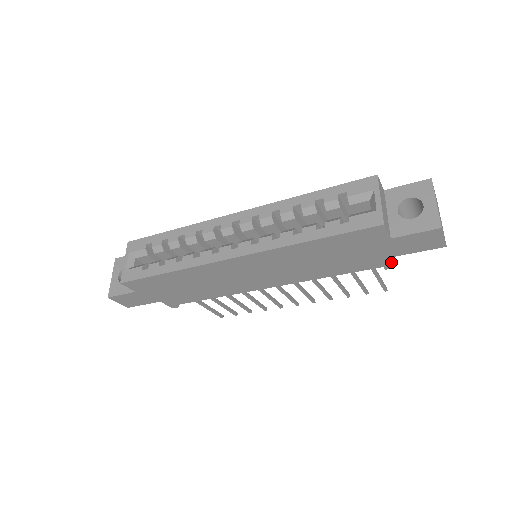
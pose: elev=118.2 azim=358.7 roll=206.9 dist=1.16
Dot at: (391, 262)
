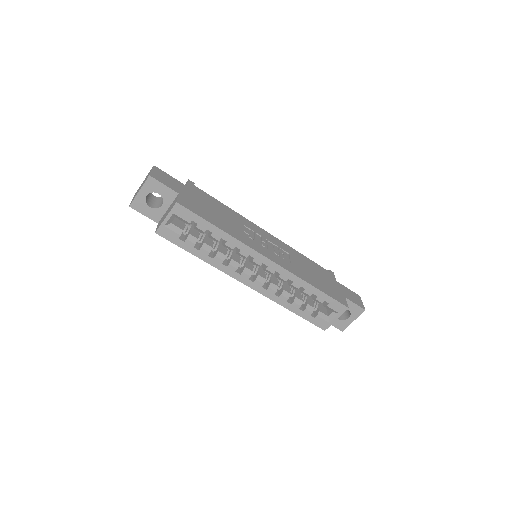
Dot at: occluded
